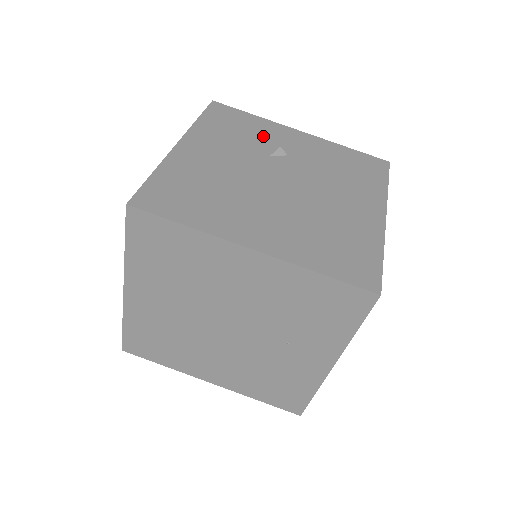
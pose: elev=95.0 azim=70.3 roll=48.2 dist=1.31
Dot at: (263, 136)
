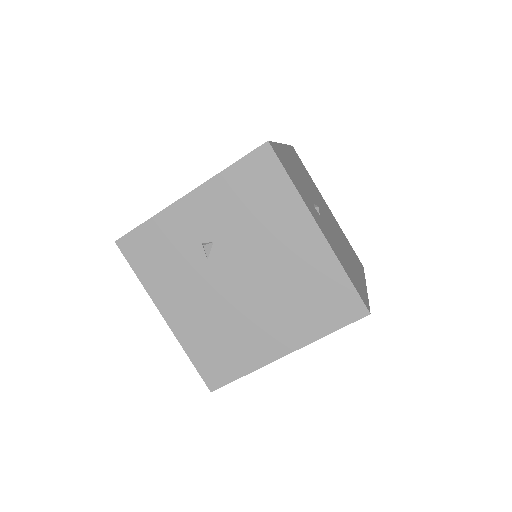
Dot at: (180, 241)
